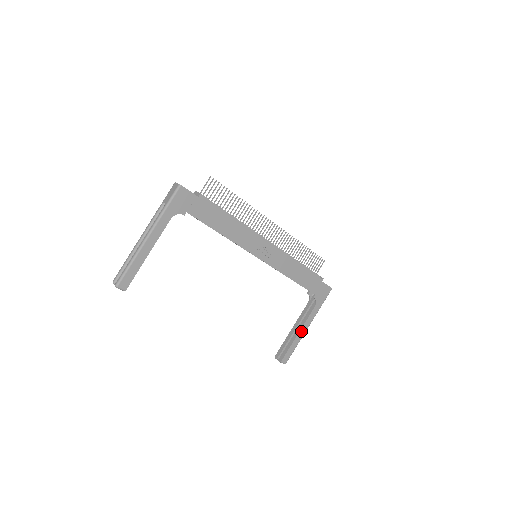
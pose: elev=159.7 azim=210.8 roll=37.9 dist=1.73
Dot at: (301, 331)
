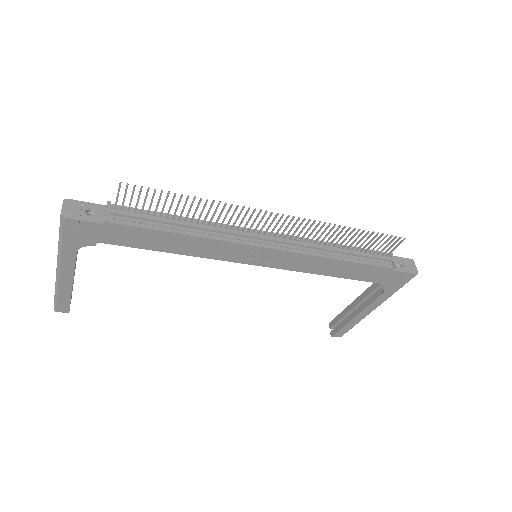
Dot at: (361, 314)
